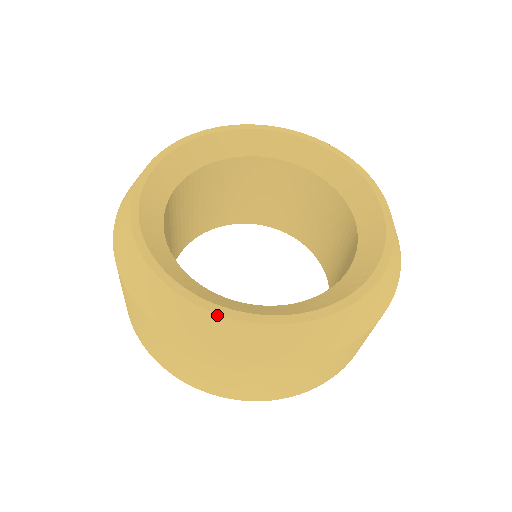
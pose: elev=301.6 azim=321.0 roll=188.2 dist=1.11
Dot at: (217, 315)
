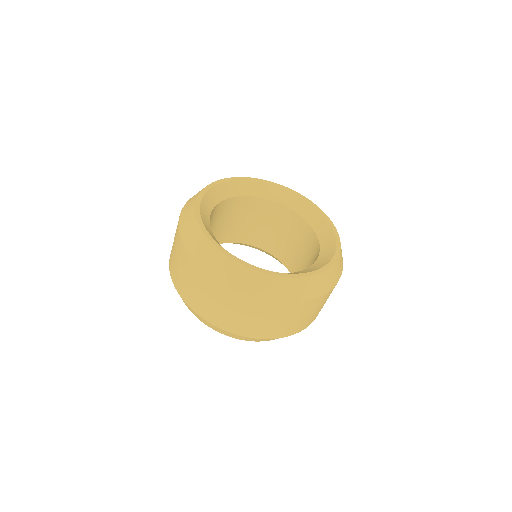
Dot at: (303, 278)
